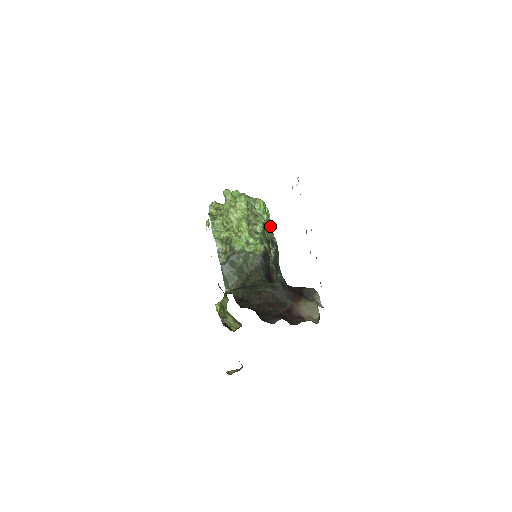
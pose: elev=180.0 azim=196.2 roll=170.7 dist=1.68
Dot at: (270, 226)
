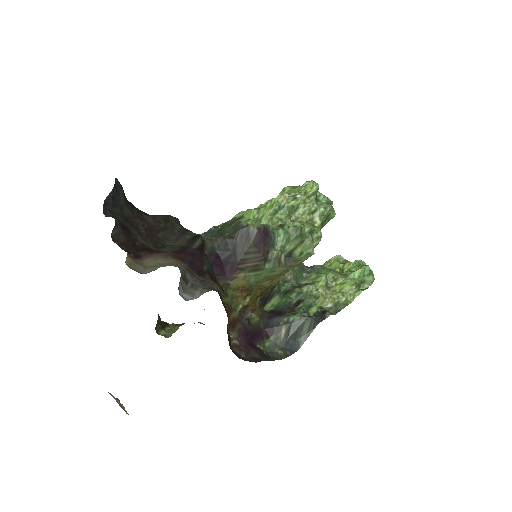
Dot at: (346, 302)
